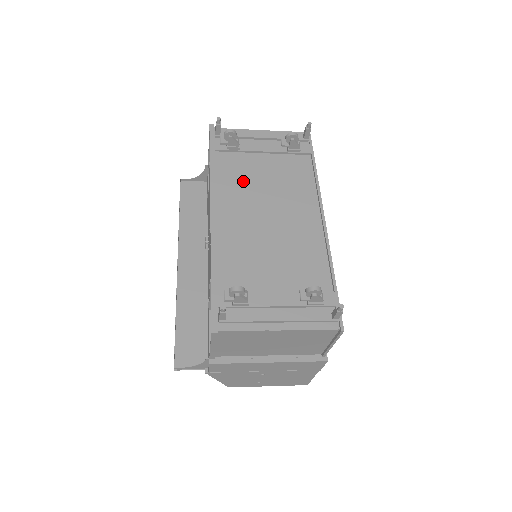
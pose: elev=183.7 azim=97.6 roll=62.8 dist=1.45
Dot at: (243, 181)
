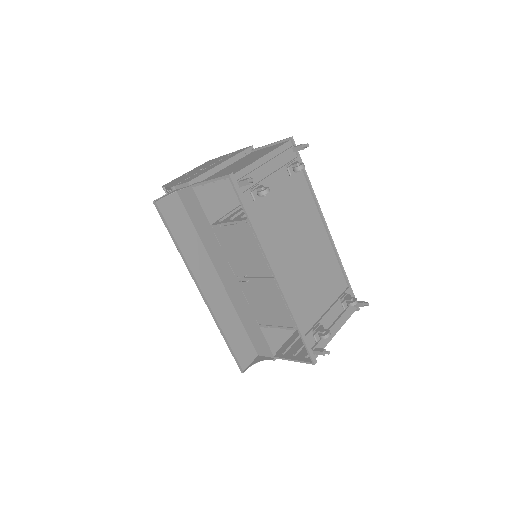
Dot at: (277, 228)
